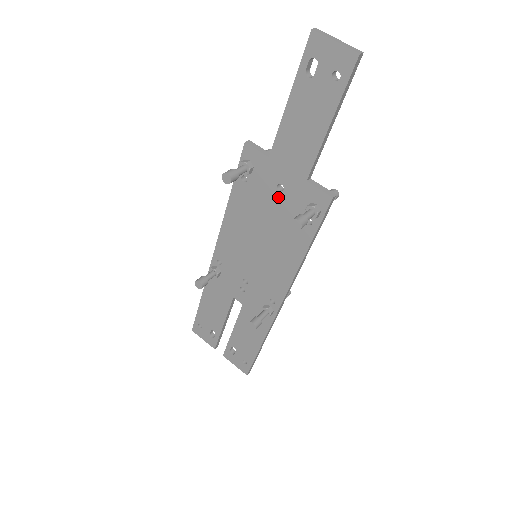
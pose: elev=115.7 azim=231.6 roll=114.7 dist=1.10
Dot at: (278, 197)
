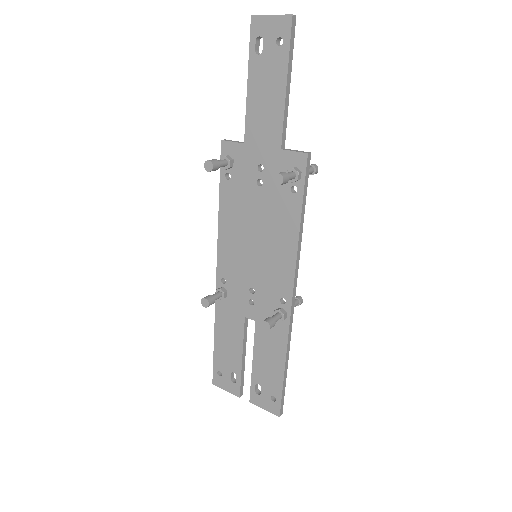
Dot at: (261, 179)
